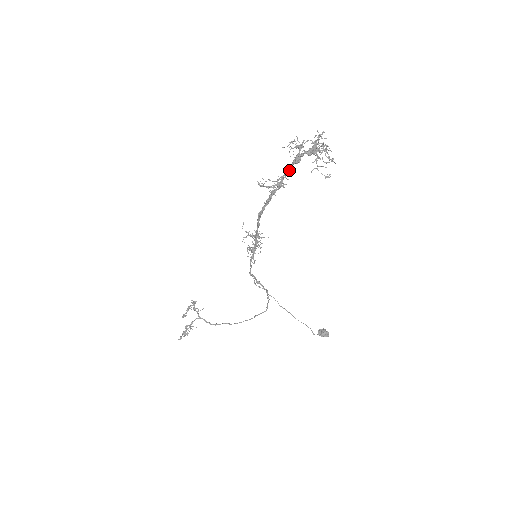
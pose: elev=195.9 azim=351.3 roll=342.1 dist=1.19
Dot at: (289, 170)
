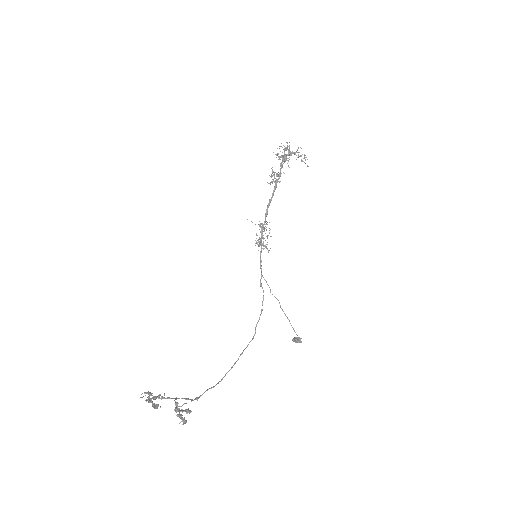
Dot at: (282, 165)
